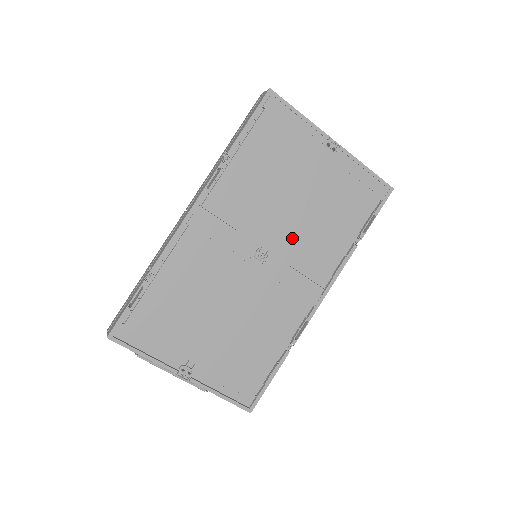
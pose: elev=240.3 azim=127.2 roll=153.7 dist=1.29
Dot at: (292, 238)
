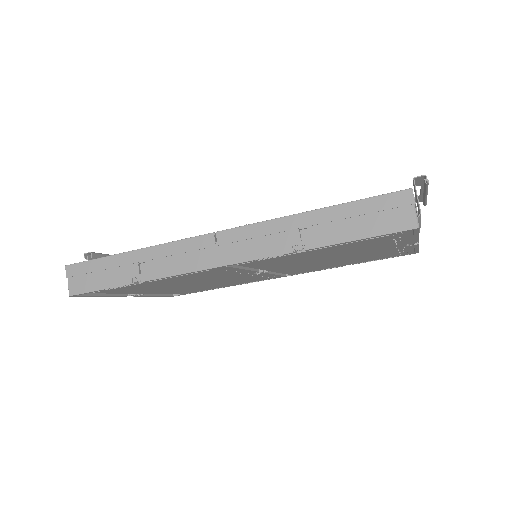
Dot at: (300, 267)
